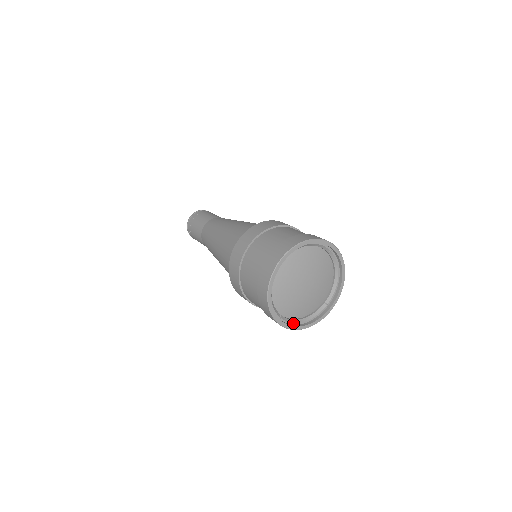
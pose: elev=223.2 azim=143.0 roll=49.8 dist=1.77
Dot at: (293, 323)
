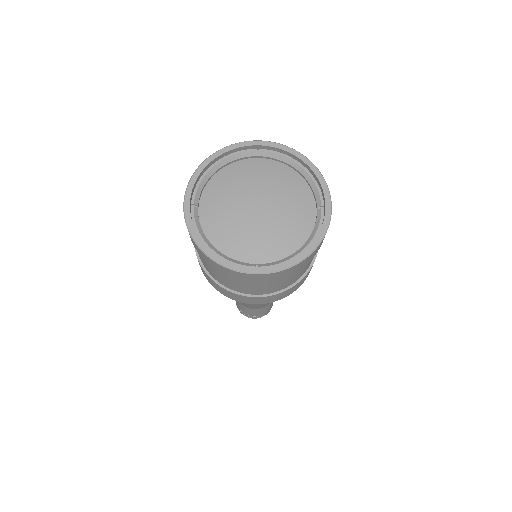
Dot at: (286, 261)
